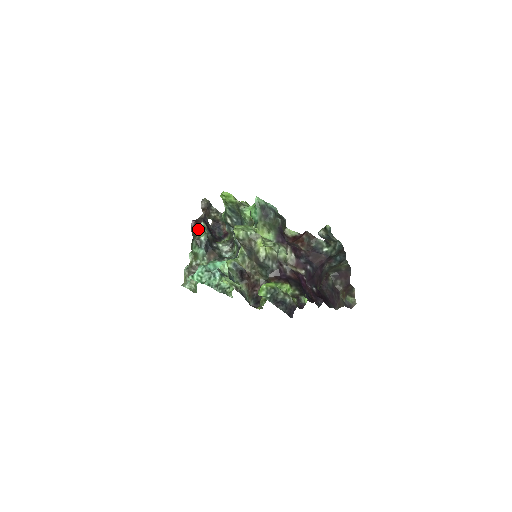
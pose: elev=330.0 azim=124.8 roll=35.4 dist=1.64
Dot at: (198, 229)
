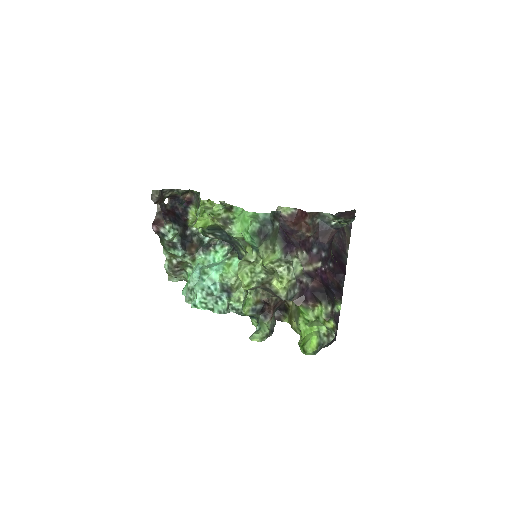
Dot at: (166, 235)
